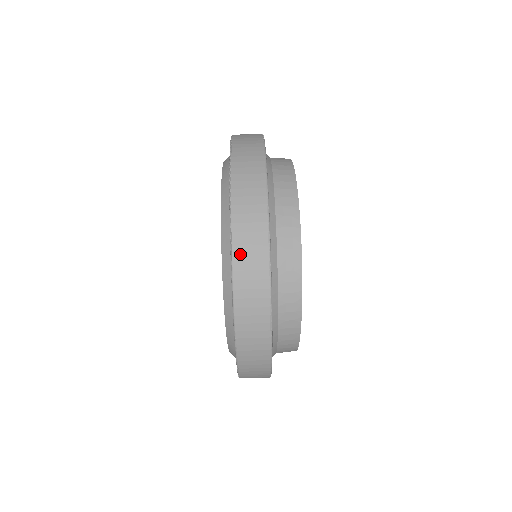
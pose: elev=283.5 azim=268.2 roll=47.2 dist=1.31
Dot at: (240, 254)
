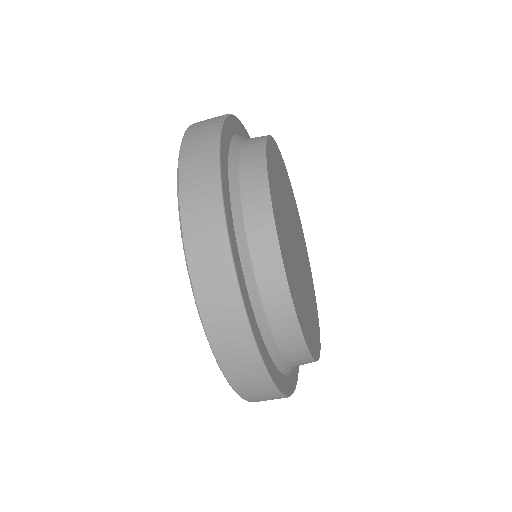
Dot at: (203, 294)
